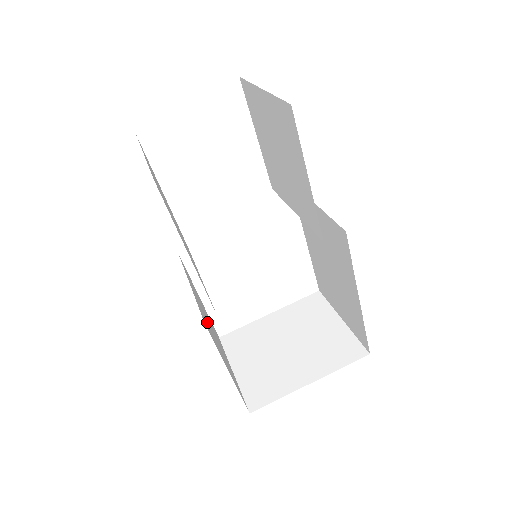
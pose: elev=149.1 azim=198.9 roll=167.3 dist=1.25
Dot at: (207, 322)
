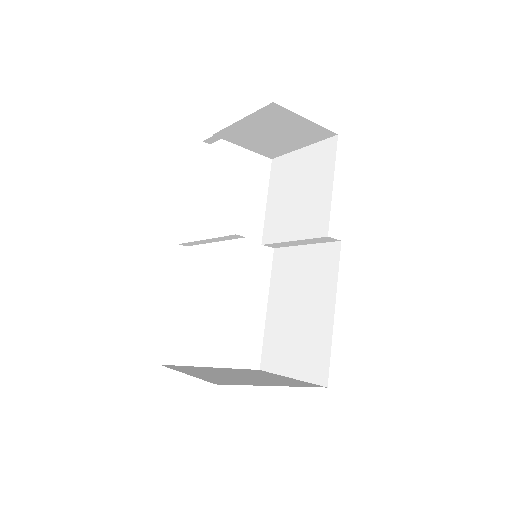
Dot at: occluded
